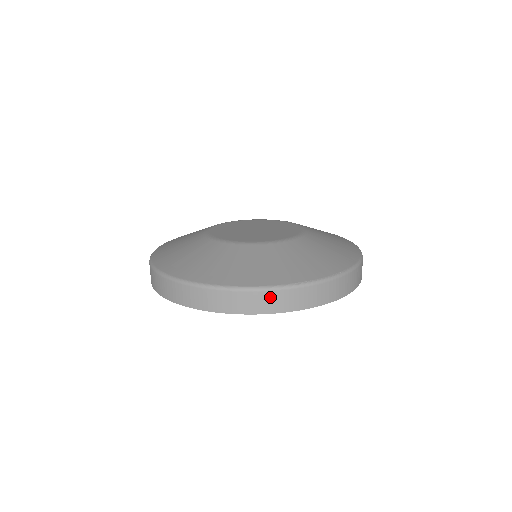
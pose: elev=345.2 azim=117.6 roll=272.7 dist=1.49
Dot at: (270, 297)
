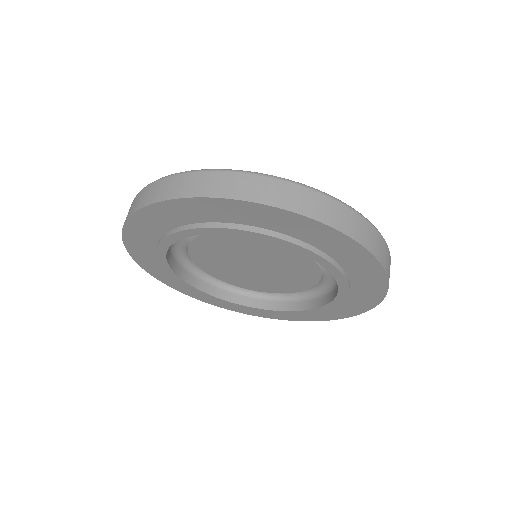
Dot at: (229, 179)
